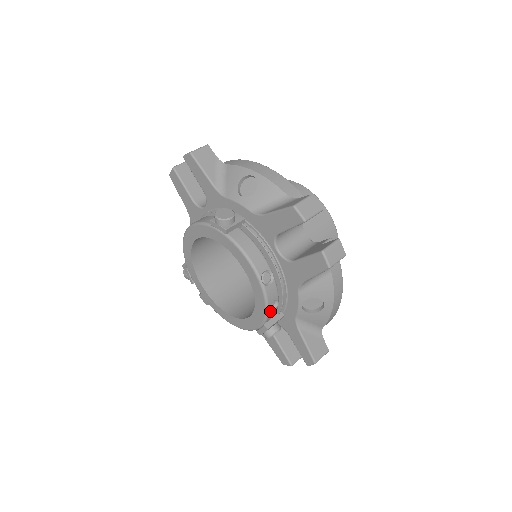
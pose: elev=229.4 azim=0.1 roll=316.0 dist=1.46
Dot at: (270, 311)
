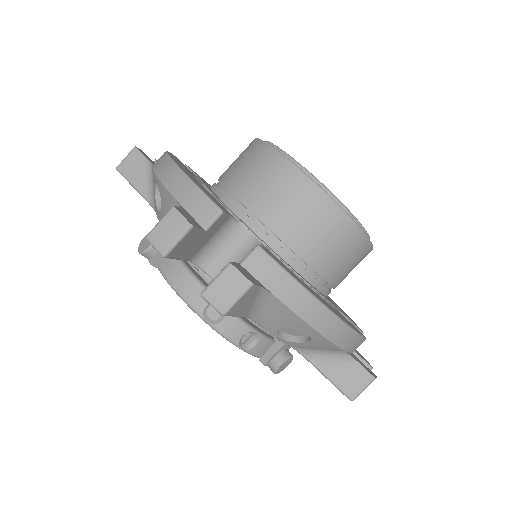
Dot at: (251, 346)
